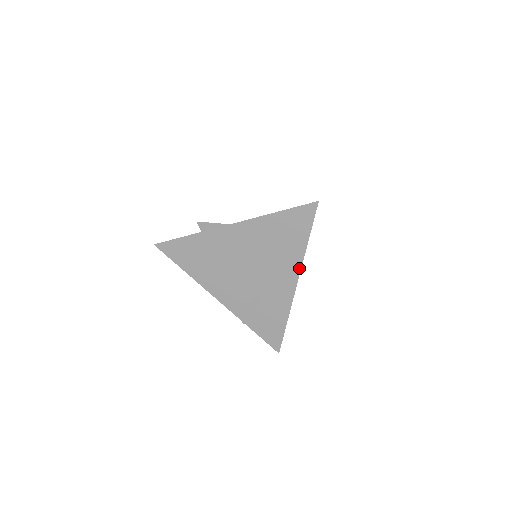
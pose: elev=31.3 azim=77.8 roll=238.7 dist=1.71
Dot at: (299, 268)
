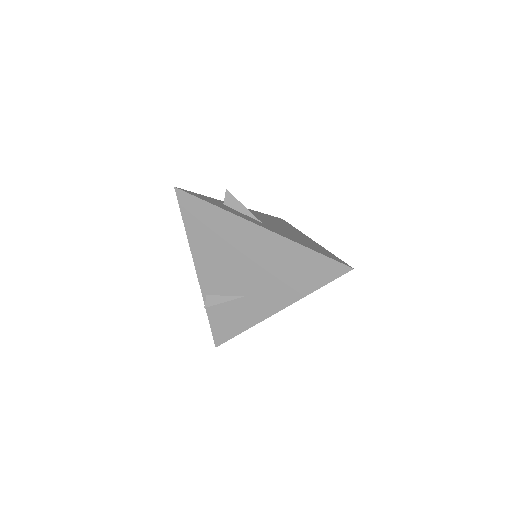
Dot at: (290, 303)
